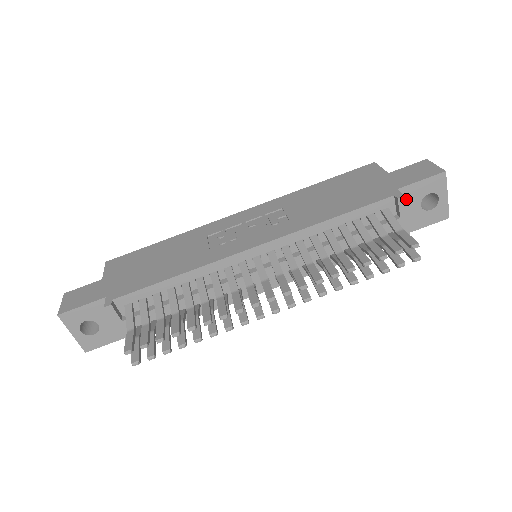
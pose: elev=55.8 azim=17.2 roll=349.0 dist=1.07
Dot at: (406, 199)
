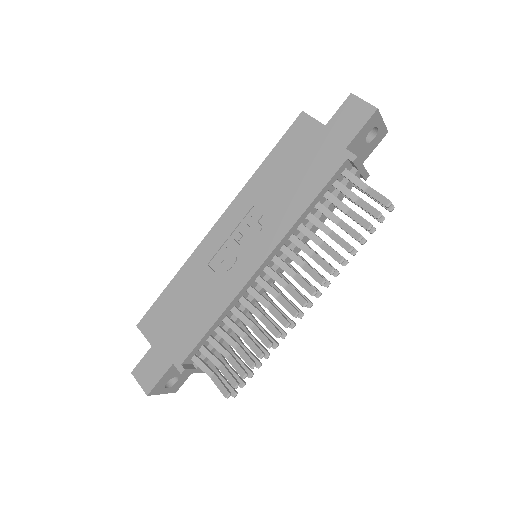
Dot at: (354, 148)
